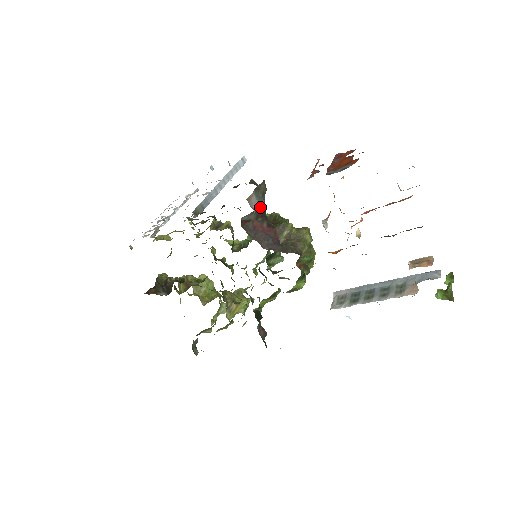
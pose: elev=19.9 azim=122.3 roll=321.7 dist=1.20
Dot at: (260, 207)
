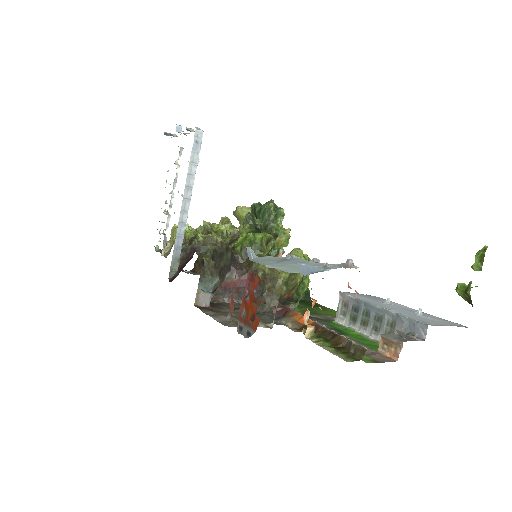
Dot at: (216, 283)
